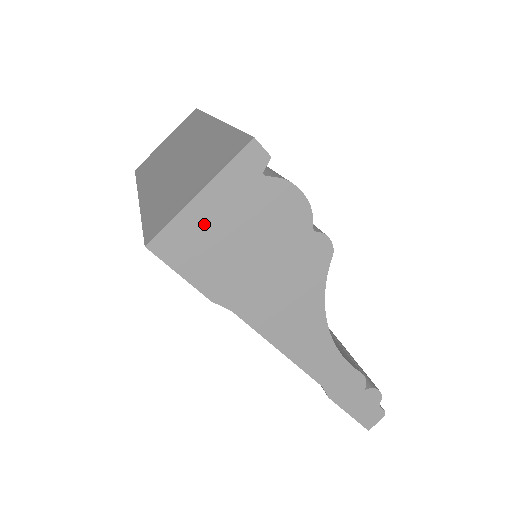
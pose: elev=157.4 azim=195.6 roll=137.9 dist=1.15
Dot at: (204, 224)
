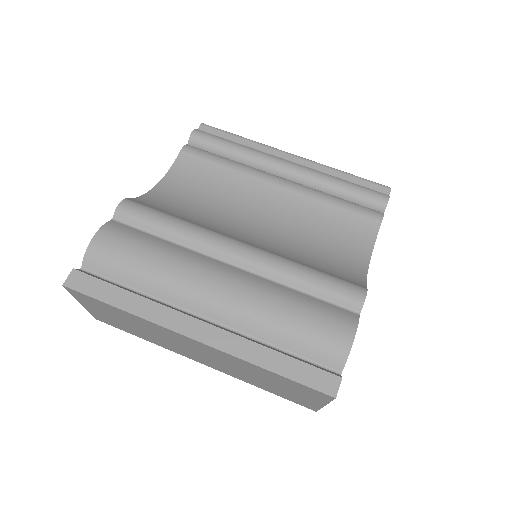
Dot at: occluded
